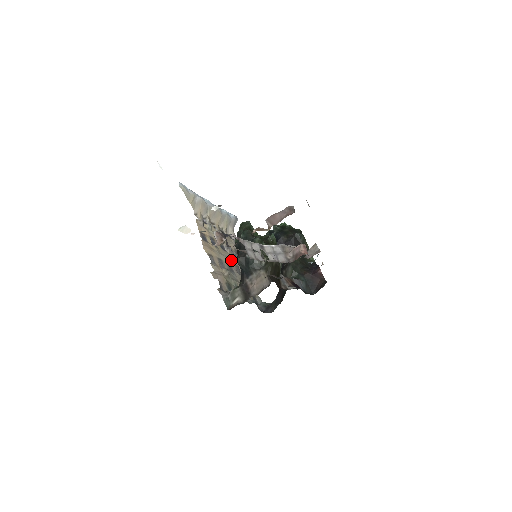
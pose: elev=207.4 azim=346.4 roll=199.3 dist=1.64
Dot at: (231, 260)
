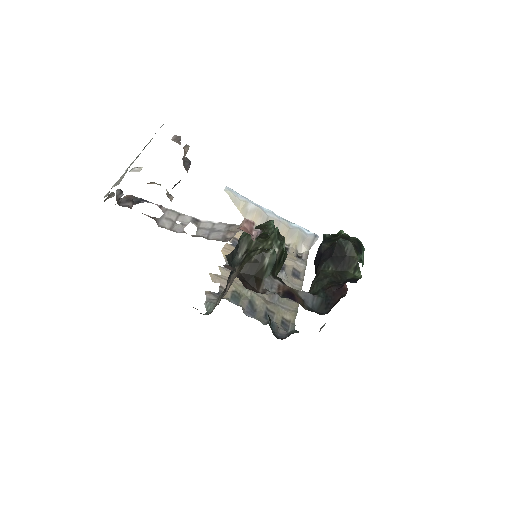
Dot at: occluded
